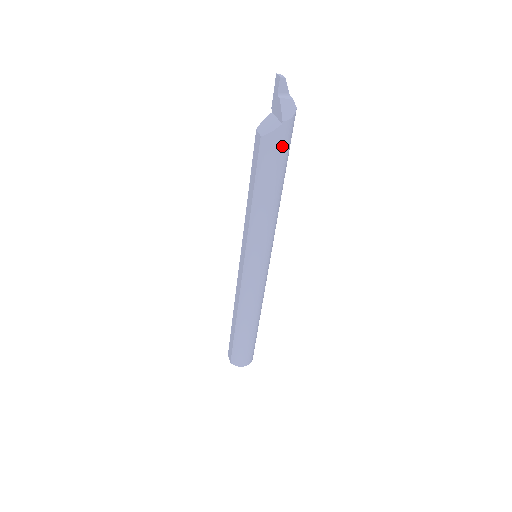
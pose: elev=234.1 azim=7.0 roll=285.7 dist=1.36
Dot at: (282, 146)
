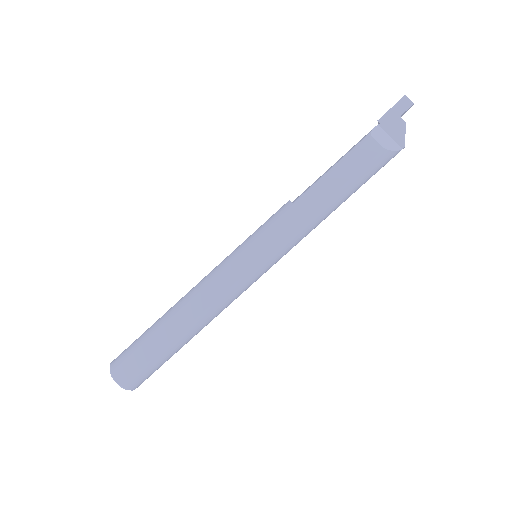
Dot at: (383, 166)
